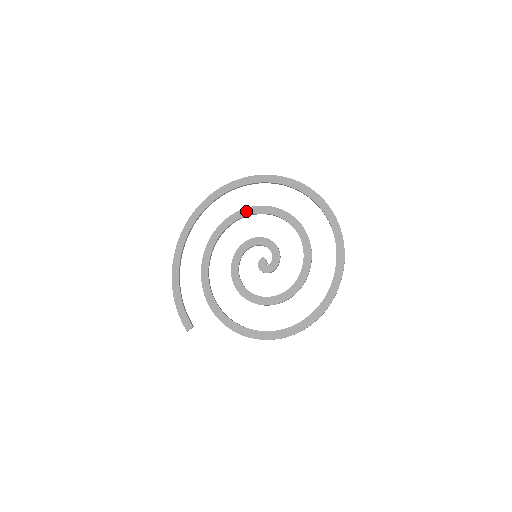
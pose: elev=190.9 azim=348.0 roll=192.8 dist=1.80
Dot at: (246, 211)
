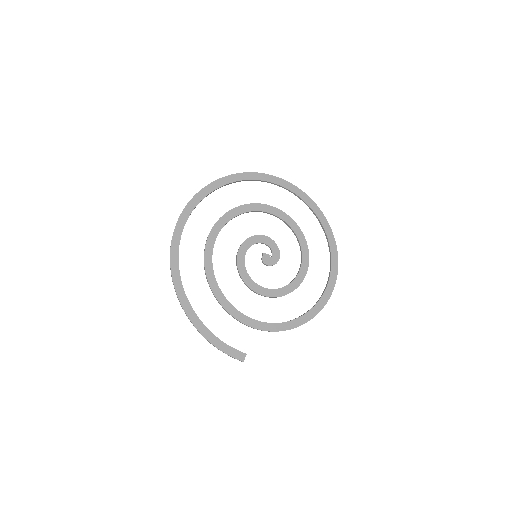
Dot at: (220, 222)
